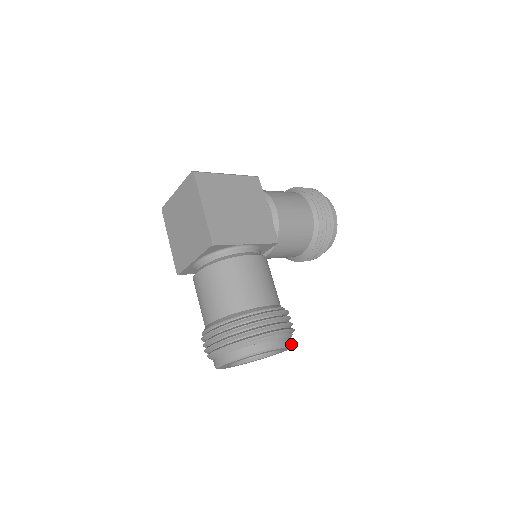
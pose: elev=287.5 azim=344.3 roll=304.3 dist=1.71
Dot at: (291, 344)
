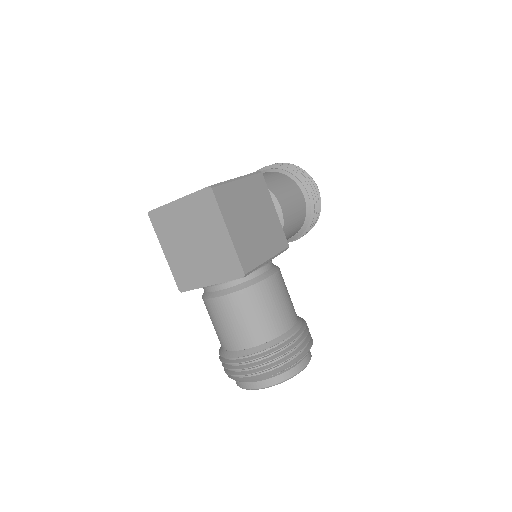
Dot at: (310, 352)
